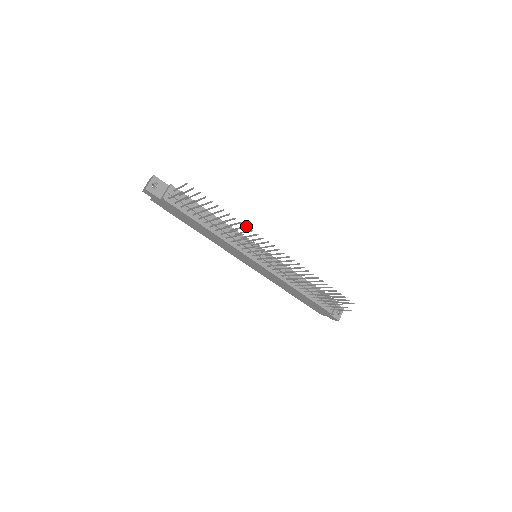
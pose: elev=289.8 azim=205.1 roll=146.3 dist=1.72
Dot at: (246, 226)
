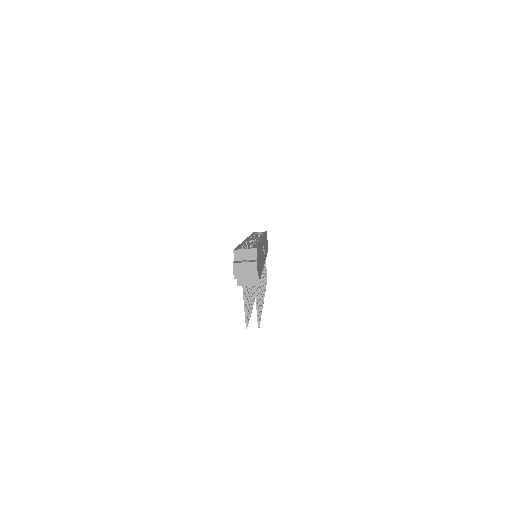
Dot at: occluded
